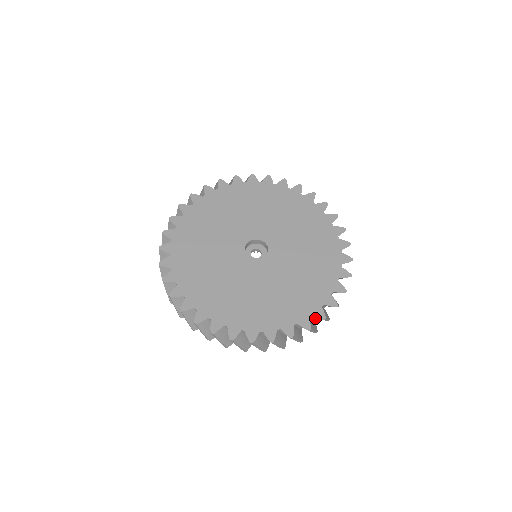
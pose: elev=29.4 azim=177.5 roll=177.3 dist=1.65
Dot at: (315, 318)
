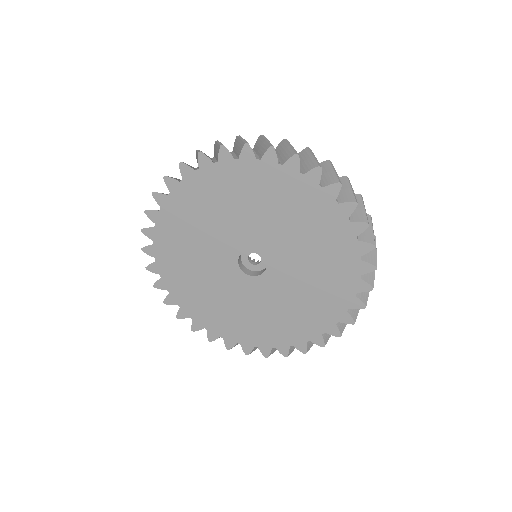
Dot at: occluded
